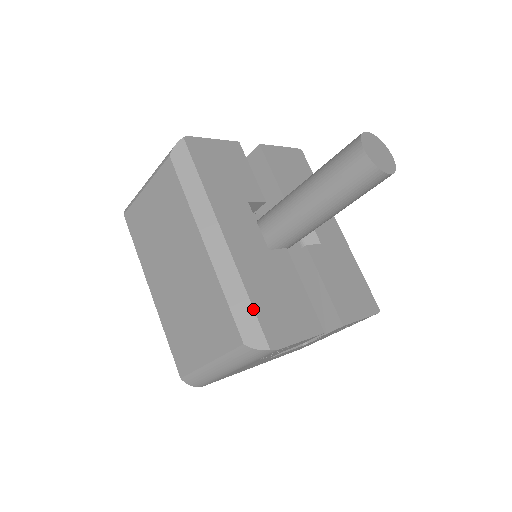
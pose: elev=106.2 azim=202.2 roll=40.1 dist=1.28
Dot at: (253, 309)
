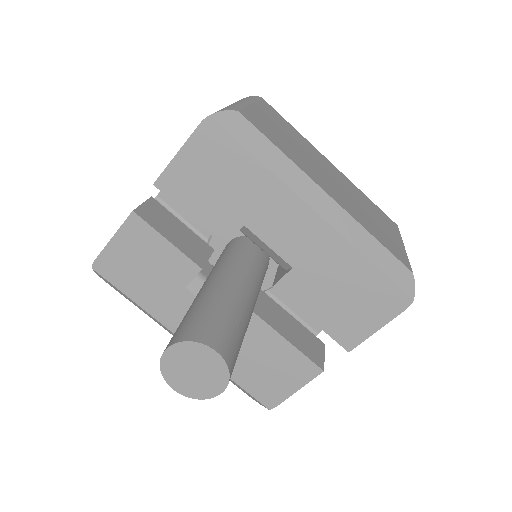
Dot at: (240, 387)
